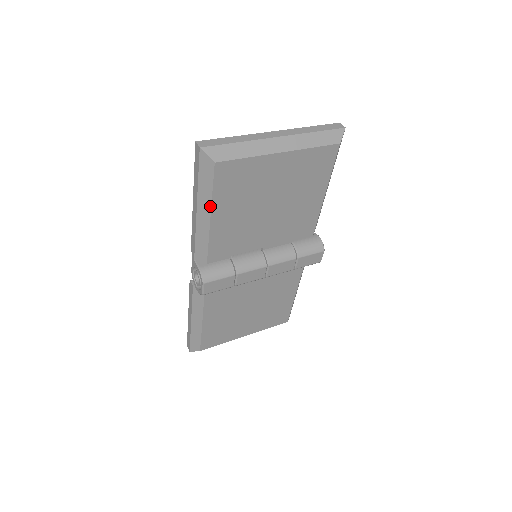
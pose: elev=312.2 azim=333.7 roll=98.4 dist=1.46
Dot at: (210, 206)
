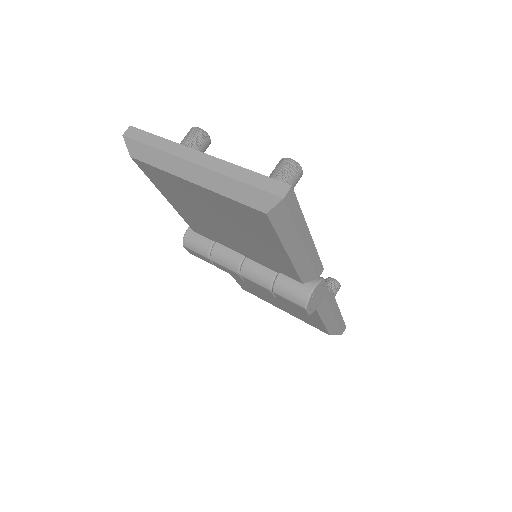
Dot at: (159, 189)
